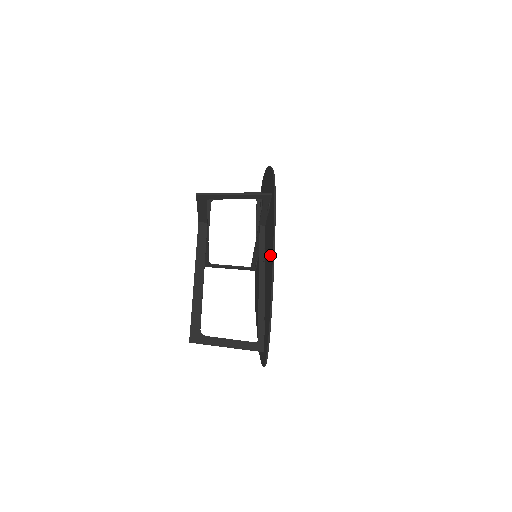
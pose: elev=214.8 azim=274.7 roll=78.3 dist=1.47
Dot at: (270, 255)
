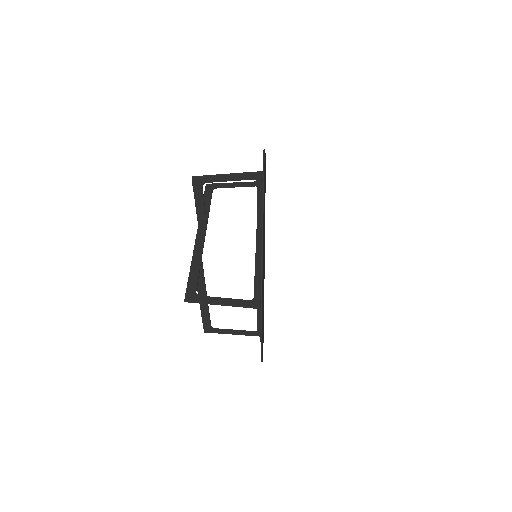
Dot at: occluded
